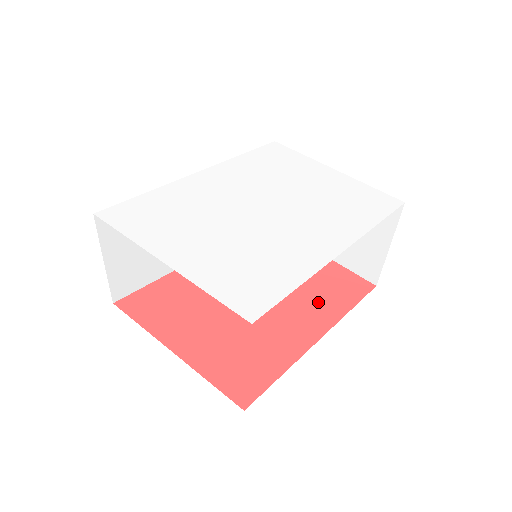
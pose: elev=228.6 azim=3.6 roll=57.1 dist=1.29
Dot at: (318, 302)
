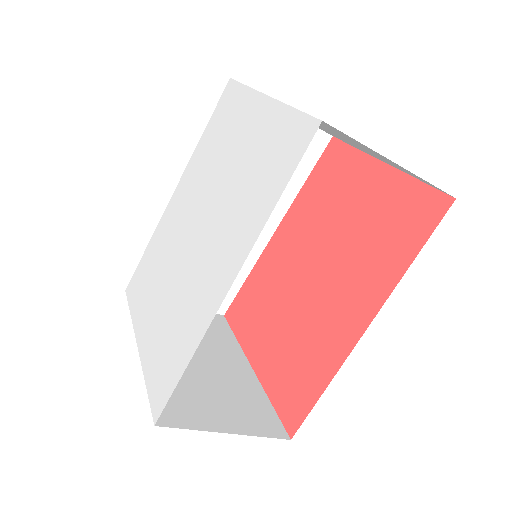
Dot at: (371, 264)
